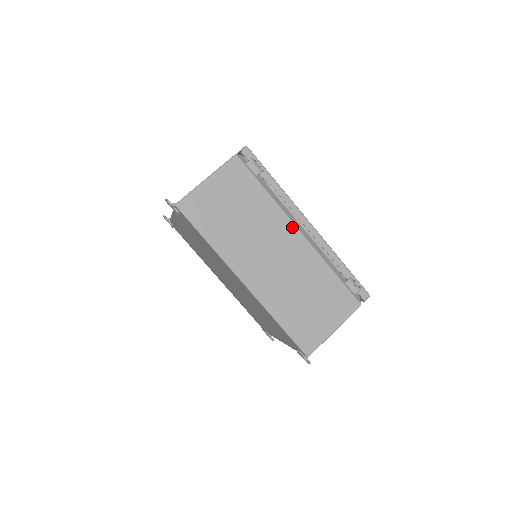
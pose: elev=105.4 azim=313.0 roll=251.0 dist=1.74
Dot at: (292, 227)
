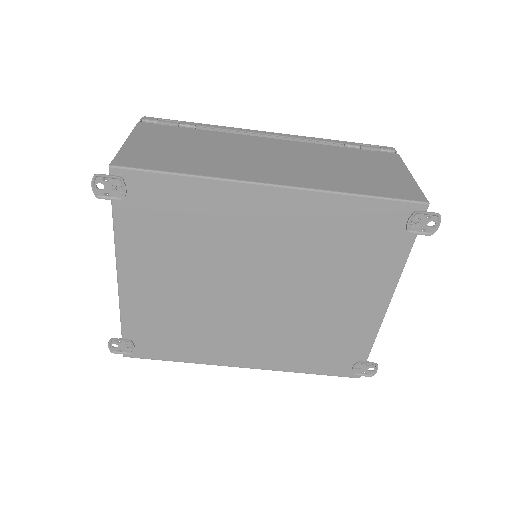
Dot at: (259, 138)
